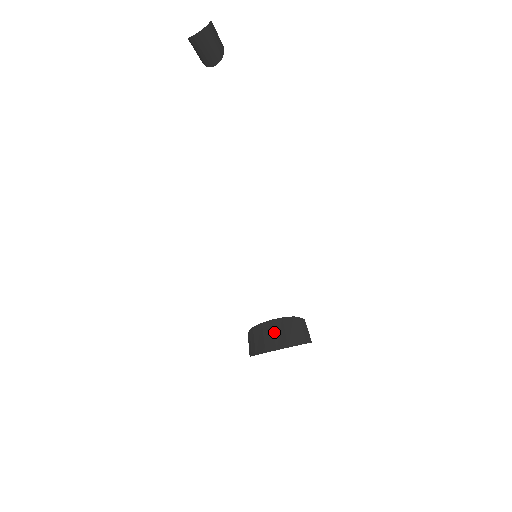
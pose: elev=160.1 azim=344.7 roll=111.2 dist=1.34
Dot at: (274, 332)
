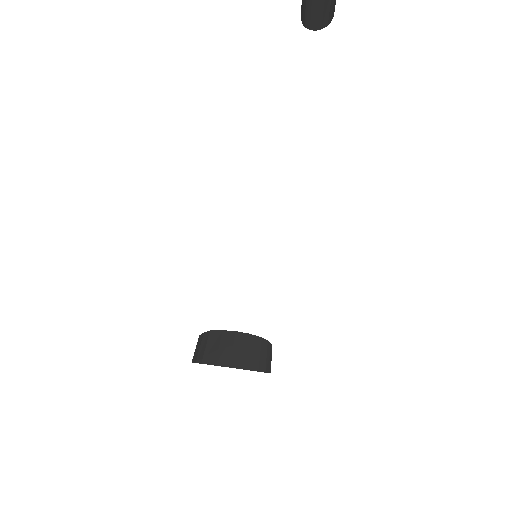
Dot at: (234, 346)
